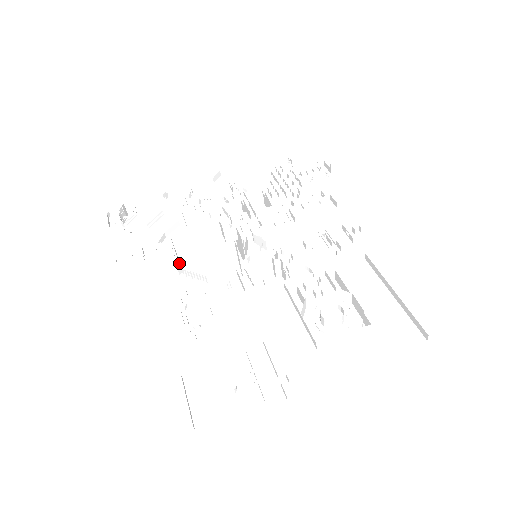
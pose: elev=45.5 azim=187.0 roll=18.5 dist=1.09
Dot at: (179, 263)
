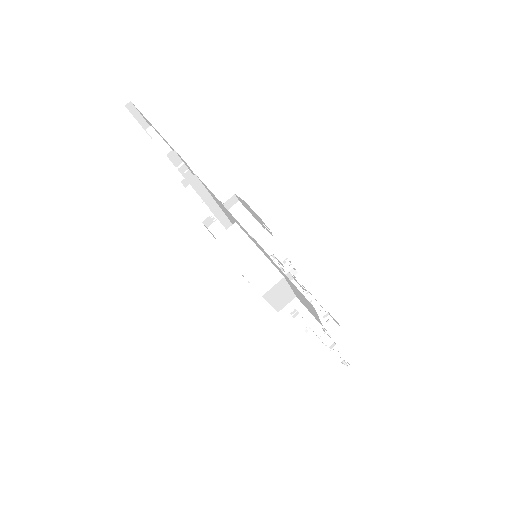
Dot at: occluded
